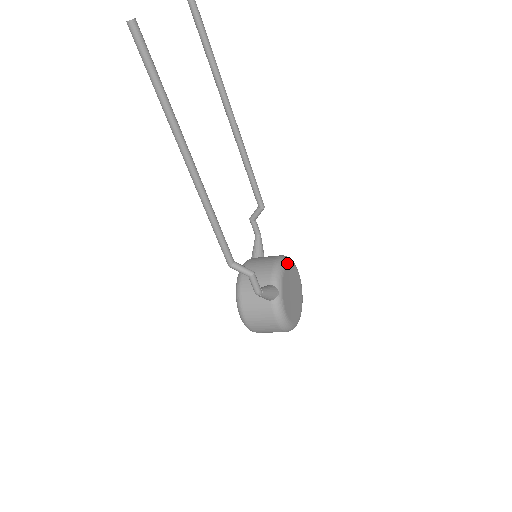
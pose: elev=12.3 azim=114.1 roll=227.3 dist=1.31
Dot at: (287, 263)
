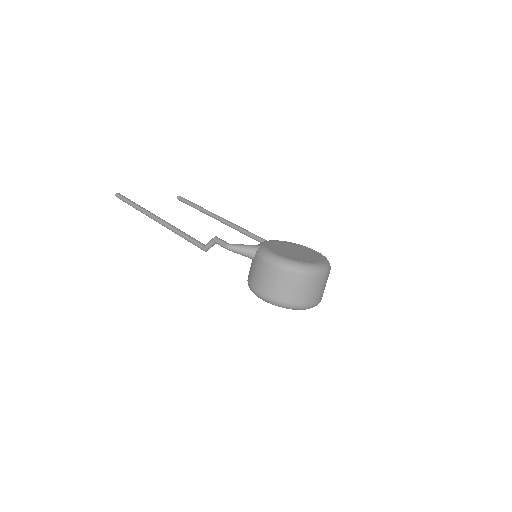
Dot at: (281, 241)
